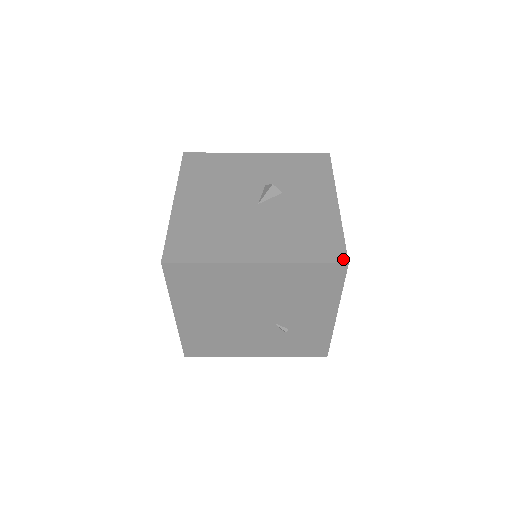
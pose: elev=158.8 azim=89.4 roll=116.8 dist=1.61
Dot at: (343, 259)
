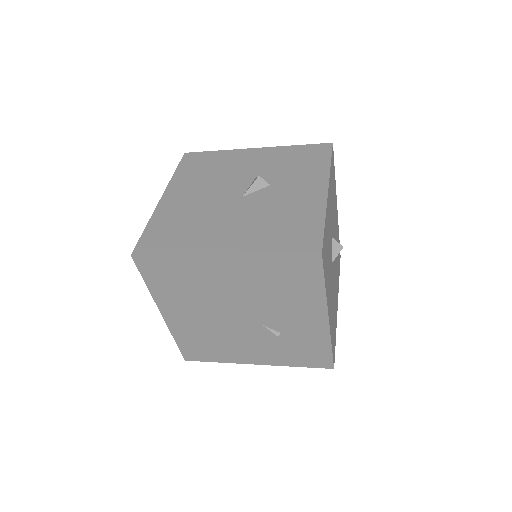
Dot at: (316, 249)
